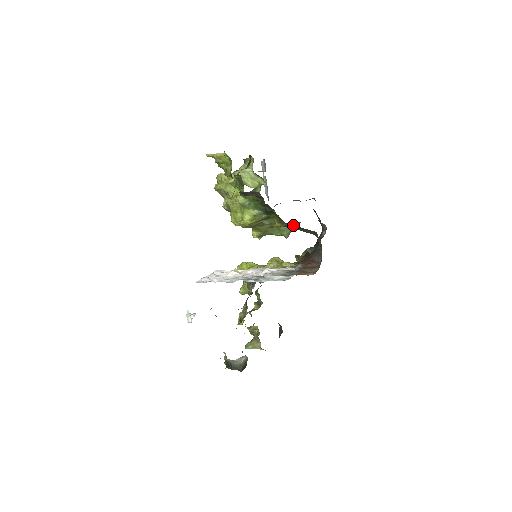
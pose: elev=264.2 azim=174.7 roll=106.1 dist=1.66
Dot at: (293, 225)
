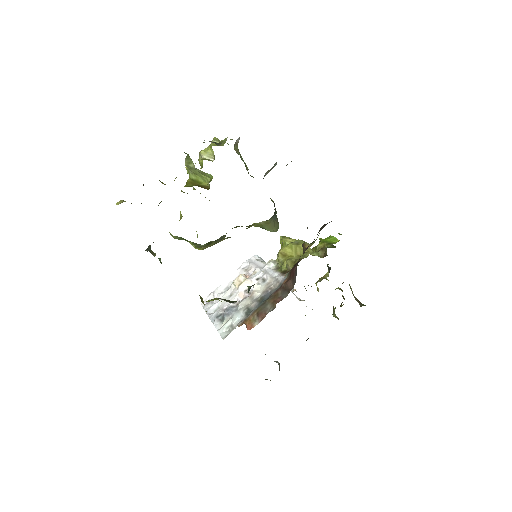
Dot at: (267, 221)
